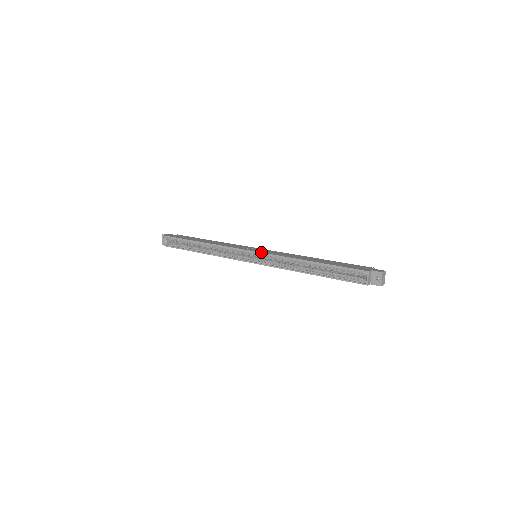
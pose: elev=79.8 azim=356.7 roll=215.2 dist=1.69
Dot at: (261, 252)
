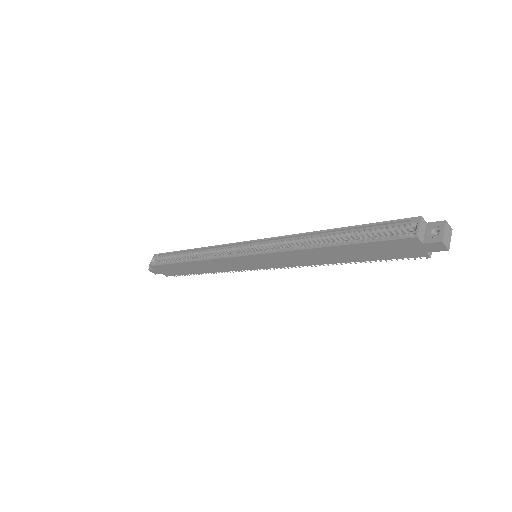
Dot at: occluded
